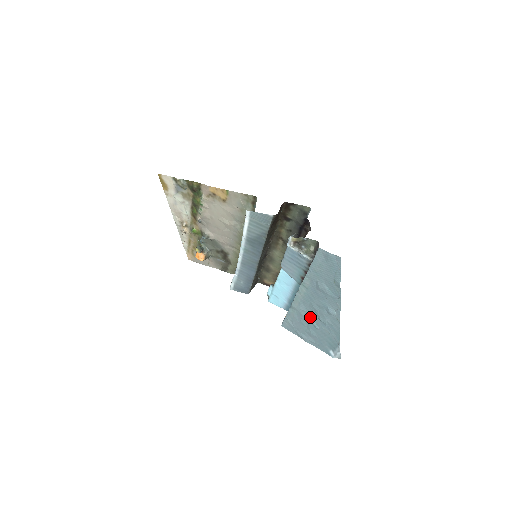
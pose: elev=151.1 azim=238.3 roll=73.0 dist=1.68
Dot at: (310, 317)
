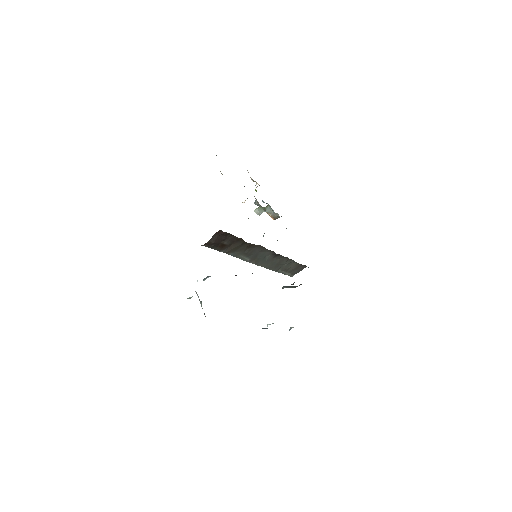
Dot at: occluded
